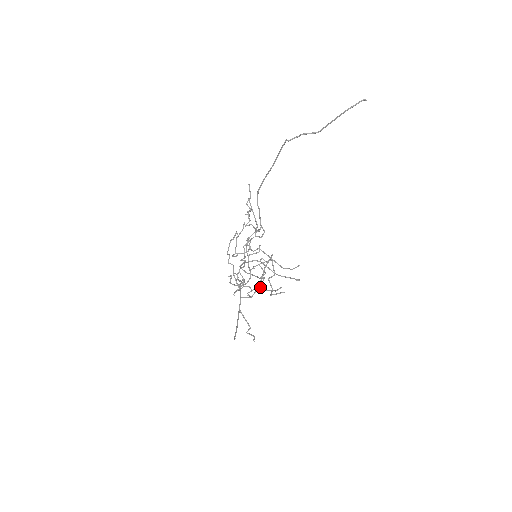
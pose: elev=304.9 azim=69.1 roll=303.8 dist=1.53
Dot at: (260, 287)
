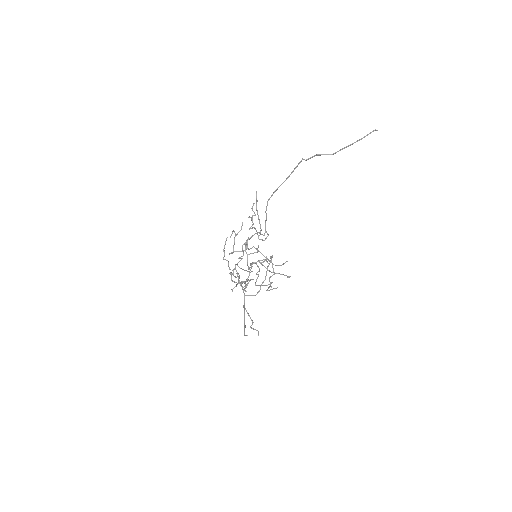
Dot at: (255, 283)
